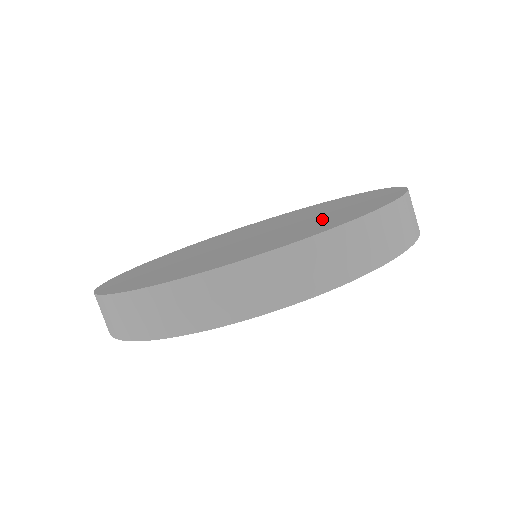
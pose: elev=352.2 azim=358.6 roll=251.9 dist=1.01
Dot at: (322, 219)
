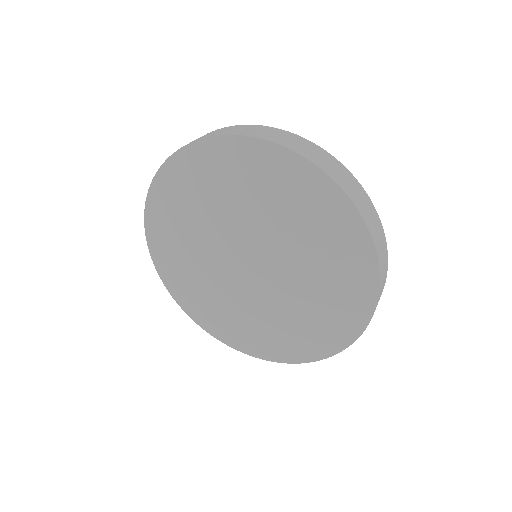
Dot at: occluded
